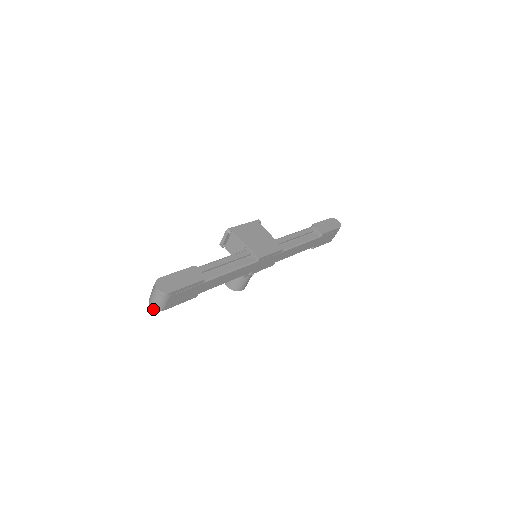
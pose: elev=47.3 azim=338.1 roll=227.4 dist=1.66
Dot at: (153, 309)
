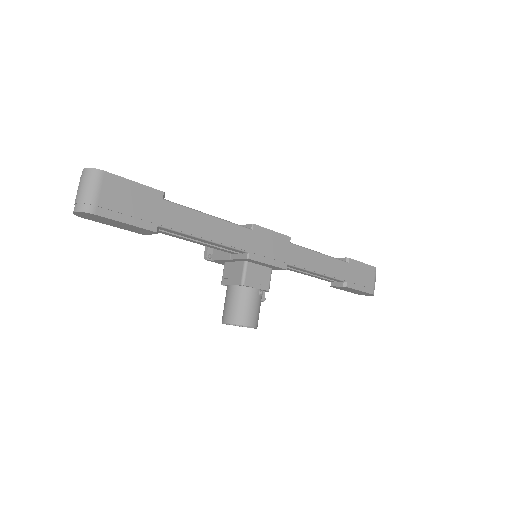
Dot at: (77, 212)
